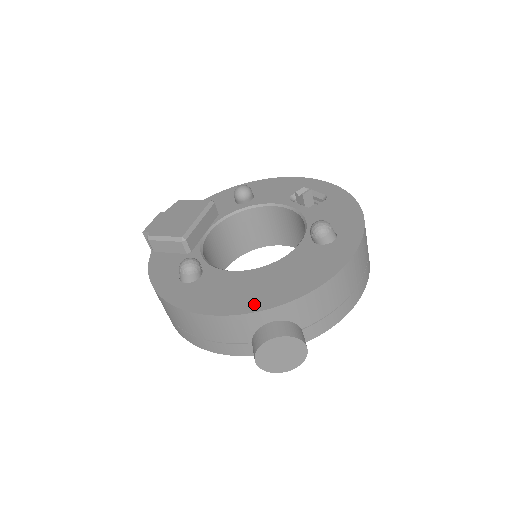
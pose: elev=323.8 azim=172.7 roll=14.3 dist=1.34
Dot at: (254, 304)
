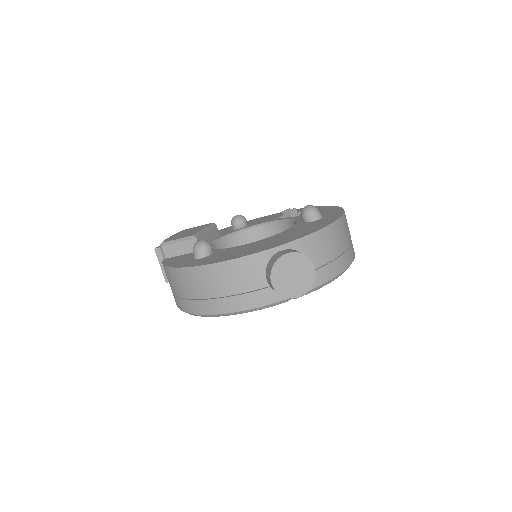
Dot at: (264, 248)
